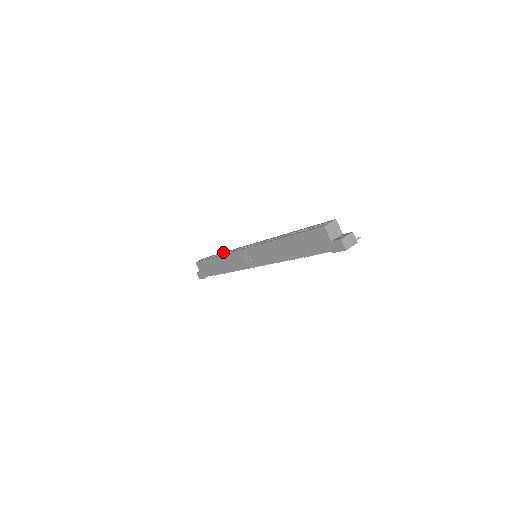
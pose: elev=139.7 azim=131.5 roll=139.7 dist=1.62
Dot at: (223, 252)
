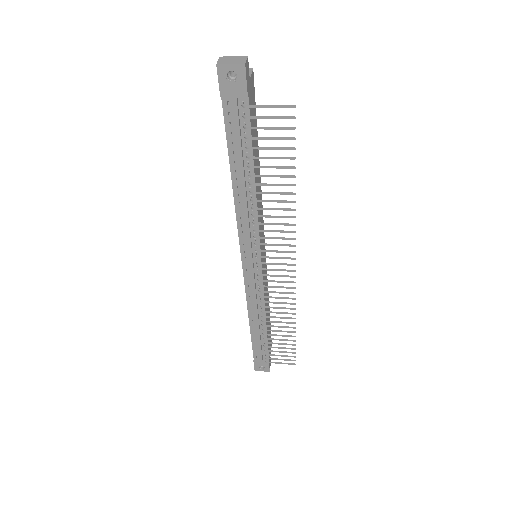
Dot at: occluded
